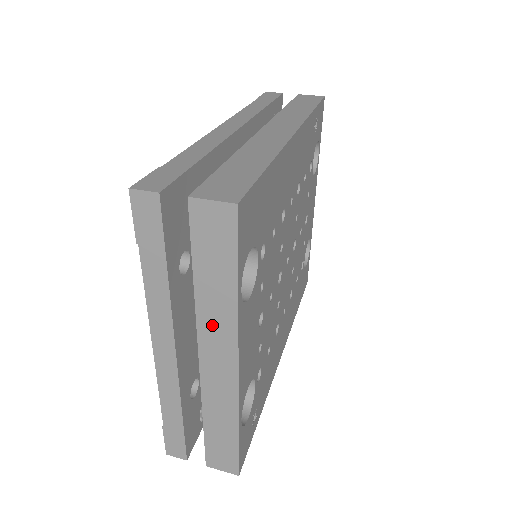
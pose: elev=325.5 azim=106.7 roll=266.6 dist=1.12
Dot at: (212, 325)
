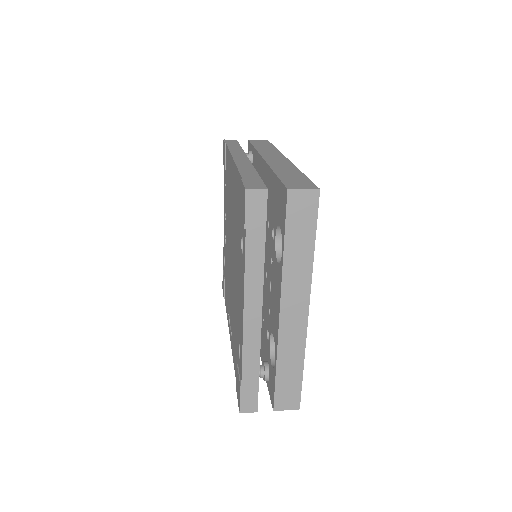
Dot at: (293, 281)
